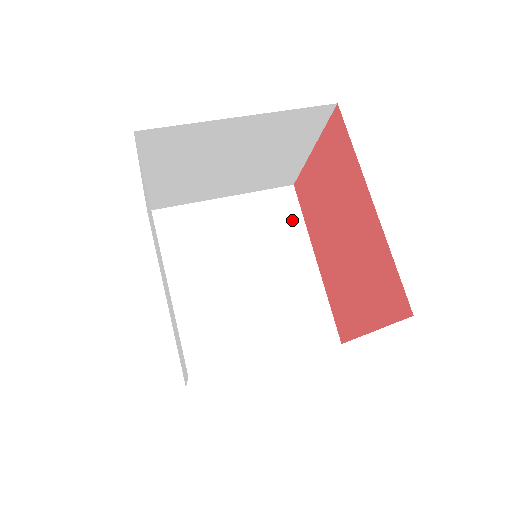
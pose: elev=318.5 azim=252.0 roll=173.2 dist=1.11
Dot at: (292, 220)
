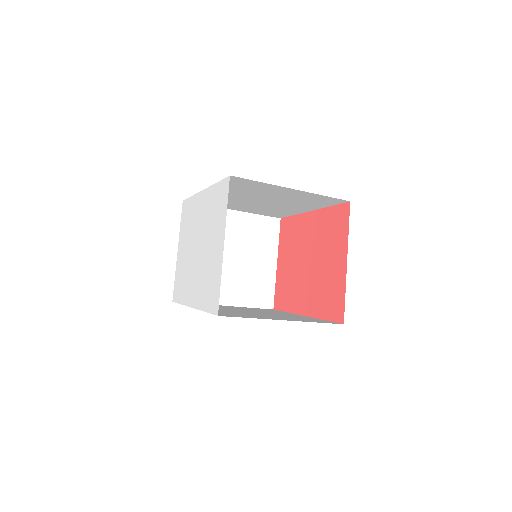
Dot at: occluded
